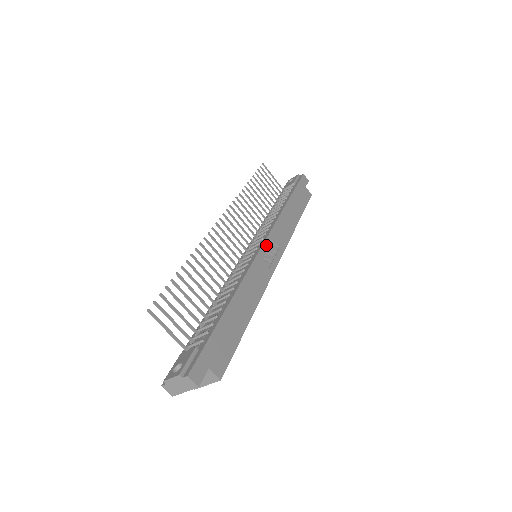
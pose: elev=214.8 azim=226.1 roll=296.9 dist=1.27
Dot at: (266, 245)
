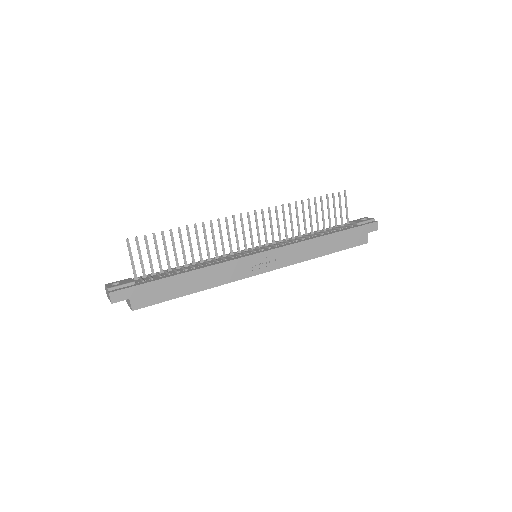
Dot at: (264, 254)
